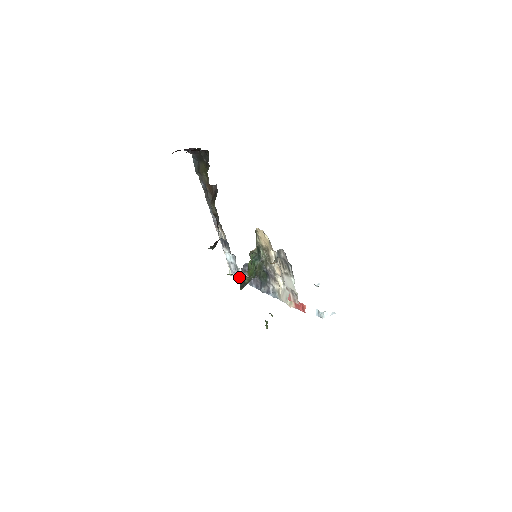
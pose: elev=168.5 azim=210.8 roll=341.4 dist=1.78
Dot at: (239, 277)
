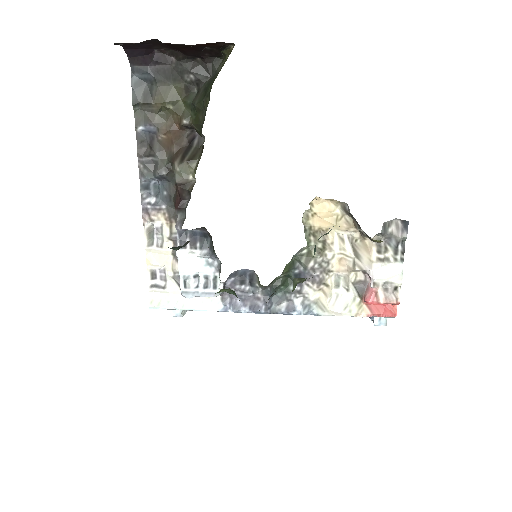
Dot at: (190, 304)
